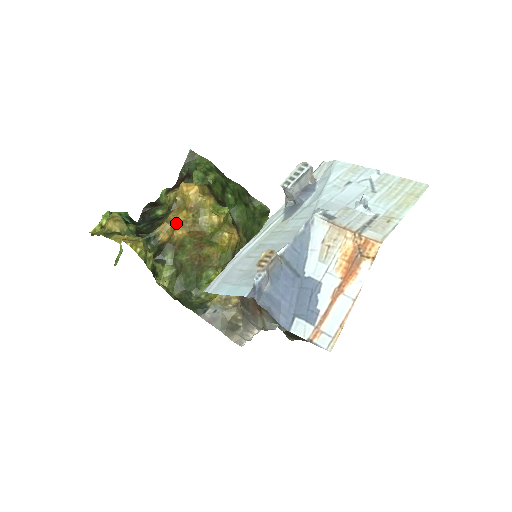
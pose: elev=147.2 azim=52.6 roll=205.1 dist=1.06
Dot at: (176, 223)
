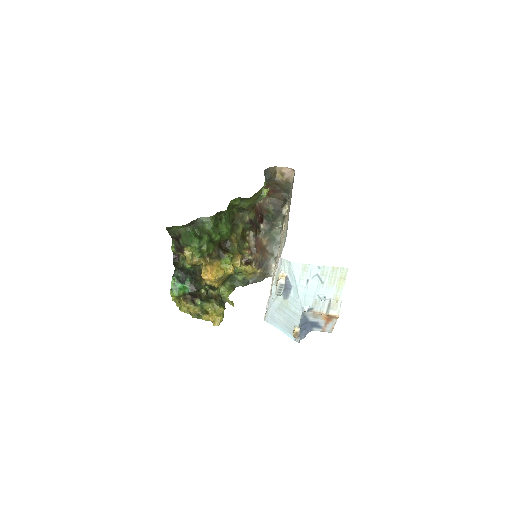
Dot at: (216, 287)
